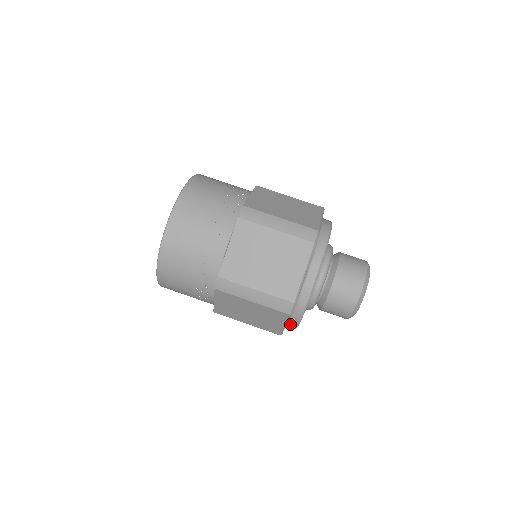
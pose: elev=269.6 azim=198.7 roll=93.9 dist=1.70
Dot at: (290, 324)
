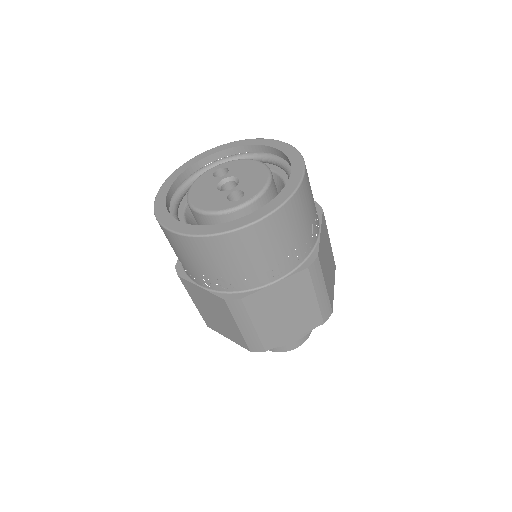
Dot at: occluded
